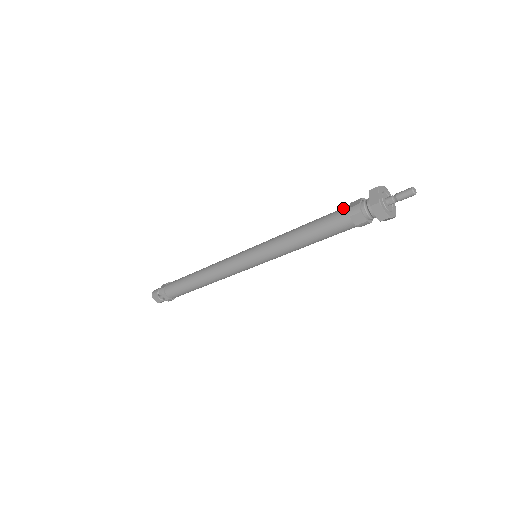
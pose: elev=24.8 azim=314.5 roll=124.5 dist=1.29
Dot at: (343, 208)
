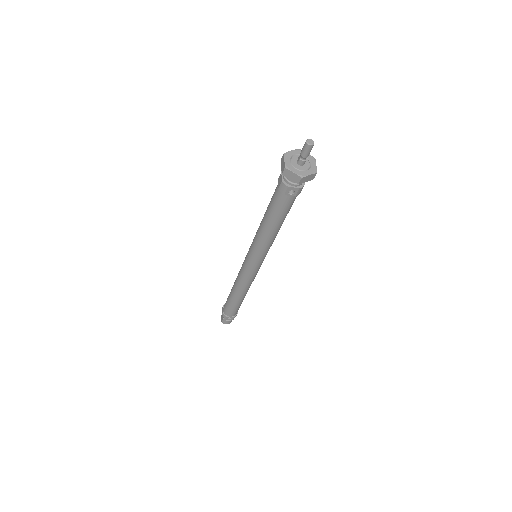
Dot at: occluded
